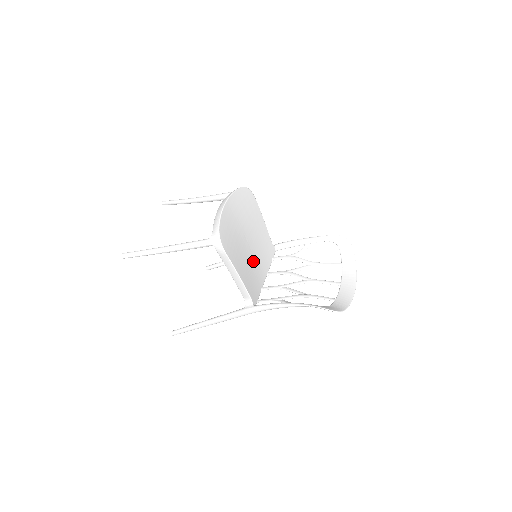
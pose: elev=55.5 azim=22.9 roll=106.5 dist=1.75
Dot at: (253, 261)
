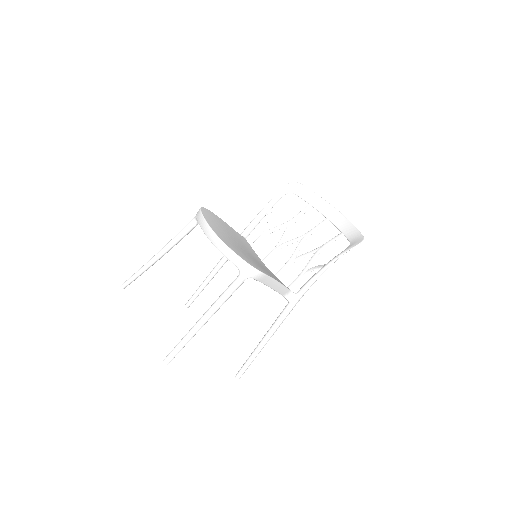
Dot at: (258, 262)
